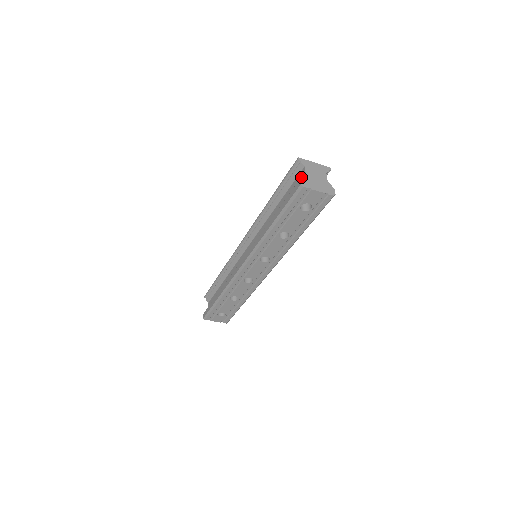
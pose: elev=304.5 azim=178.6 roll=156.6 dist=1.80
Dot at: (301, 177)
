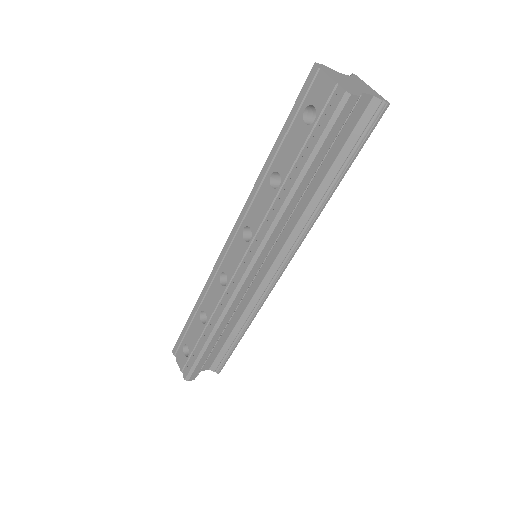
Dot at: occluded
